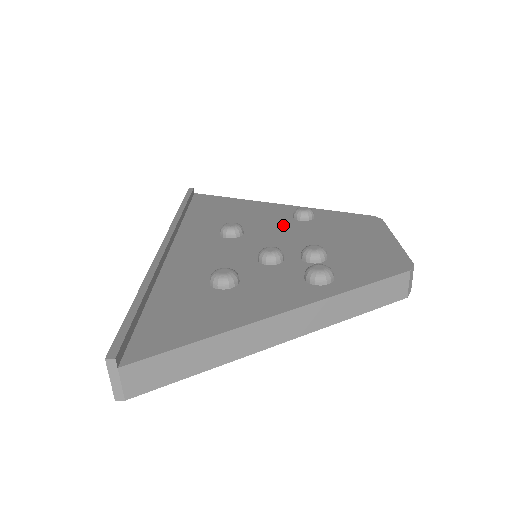
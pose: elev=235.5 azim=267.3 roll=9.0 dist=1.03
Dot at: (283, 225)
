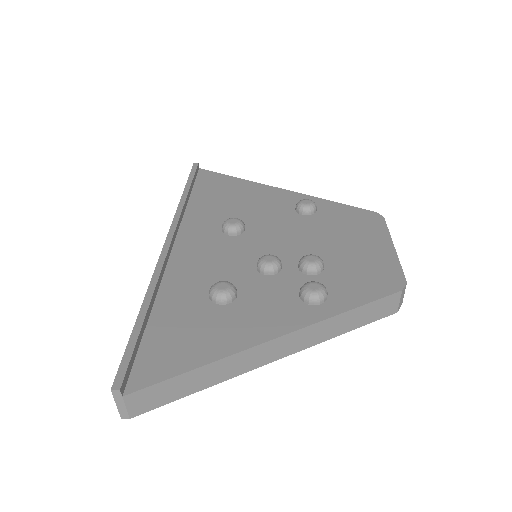
Dot at: (285, 220)
